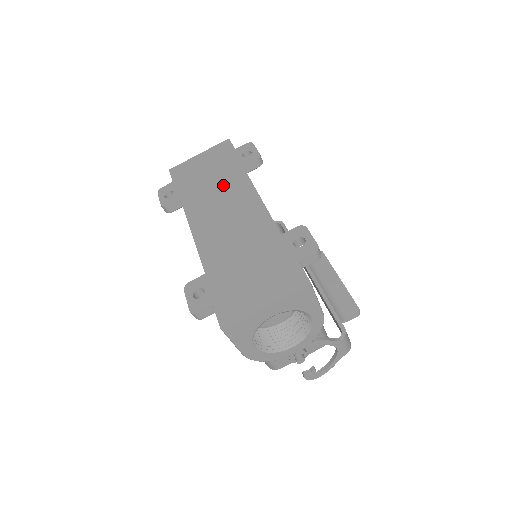
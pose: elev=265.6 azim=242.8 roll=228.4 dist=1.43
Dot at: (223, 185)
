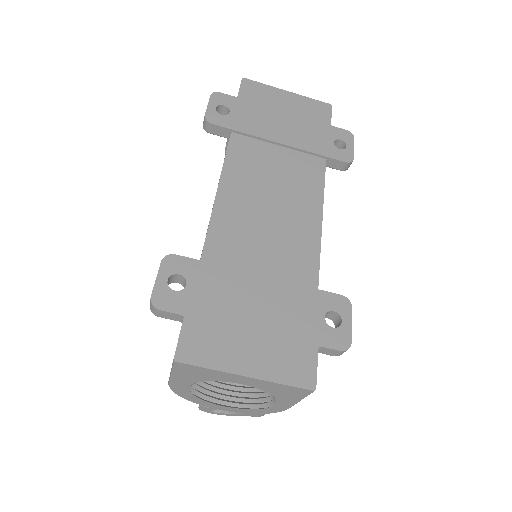
Dot at: (291, 158)
